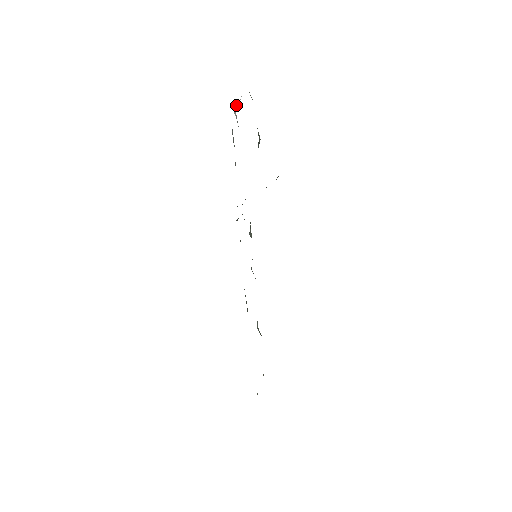
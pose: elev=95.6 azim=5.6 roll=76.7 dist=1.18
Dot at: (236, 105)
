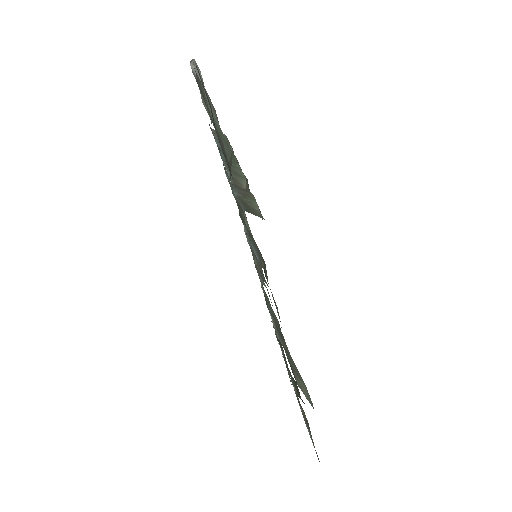
Dot at: (190, 61)
